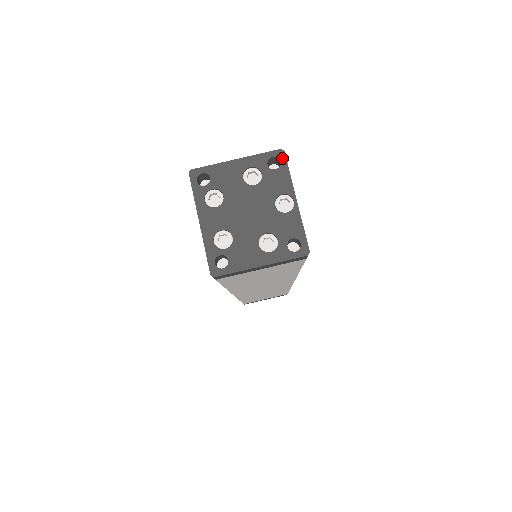
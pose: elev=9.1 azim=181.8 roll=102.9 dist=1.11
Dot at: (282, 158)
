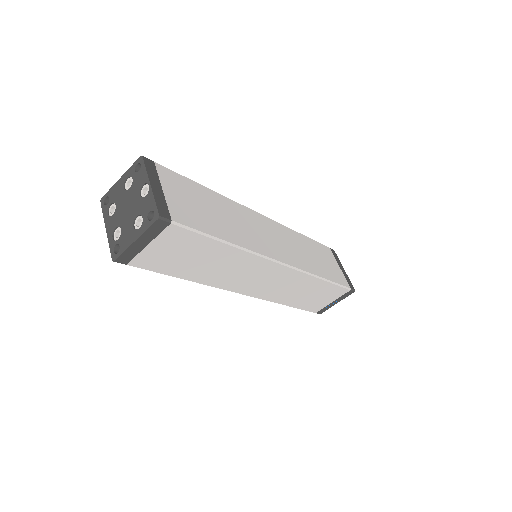
Dot at: (141, 161)
